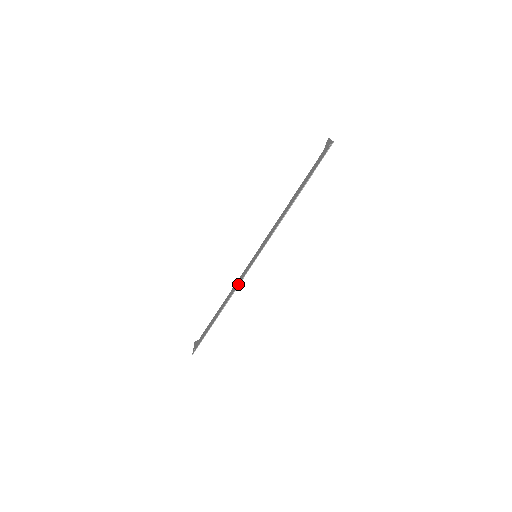
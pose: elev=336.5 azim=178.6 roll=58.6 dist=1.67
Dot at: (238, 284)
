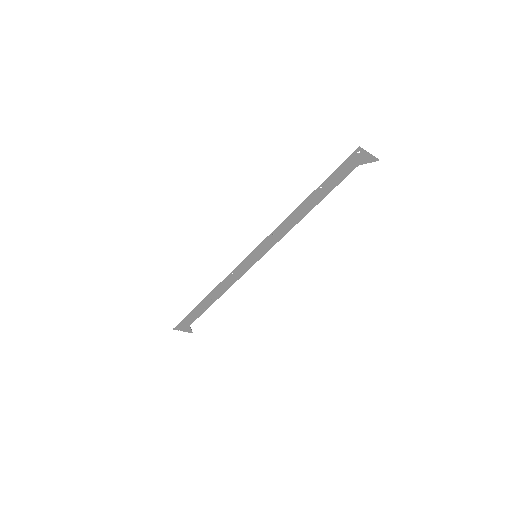
Dot at: (229, 275)
